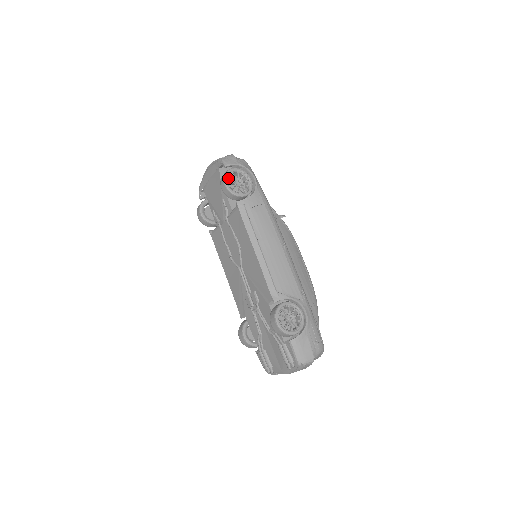
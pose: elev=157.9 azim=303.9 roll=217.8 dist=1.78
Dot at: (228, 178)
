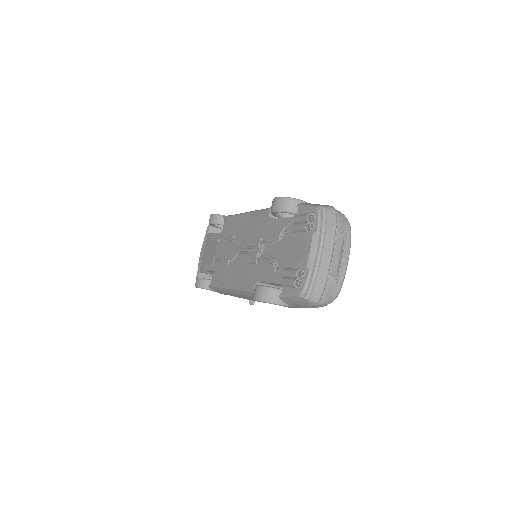
Dot at: occluded
